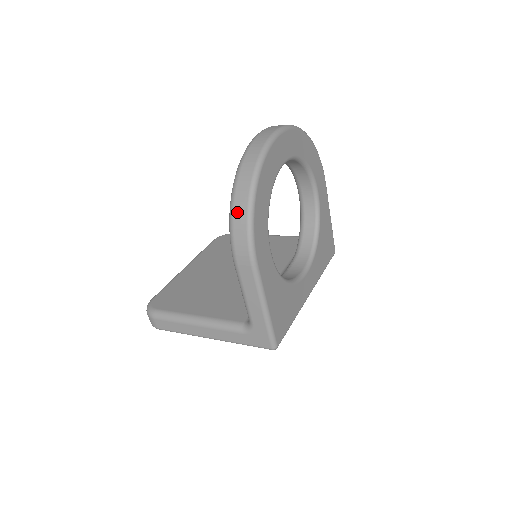
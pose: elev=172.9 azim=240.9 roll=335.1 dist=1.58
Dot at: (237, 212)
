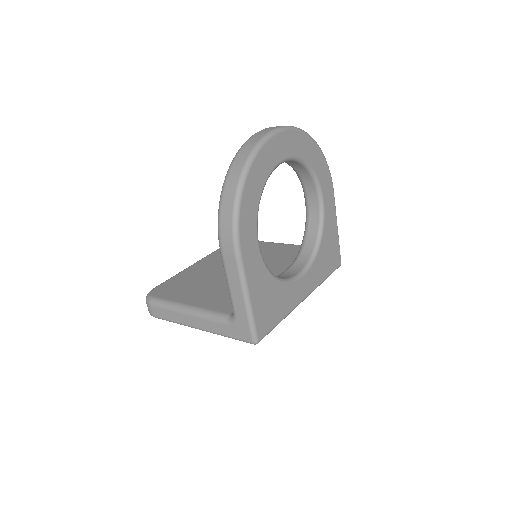
Dot at: (225, 199)
